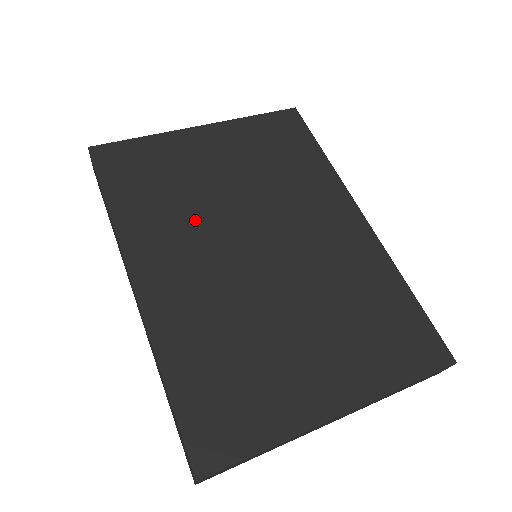
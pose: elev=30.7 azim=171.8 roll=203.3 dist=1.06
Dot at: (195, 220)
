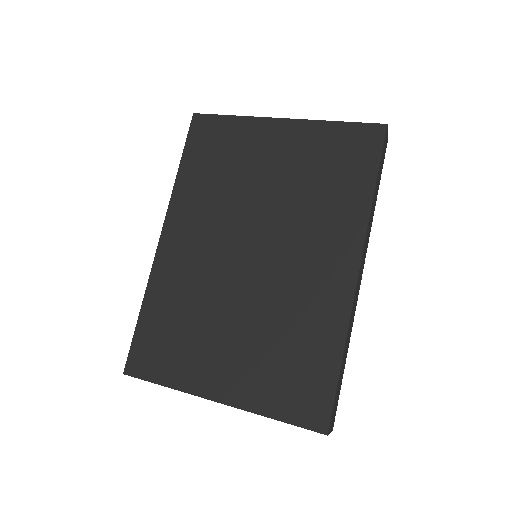
Dot at: (224, 208)
